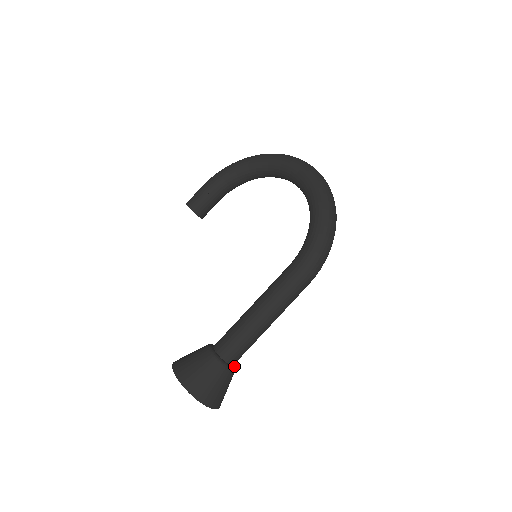
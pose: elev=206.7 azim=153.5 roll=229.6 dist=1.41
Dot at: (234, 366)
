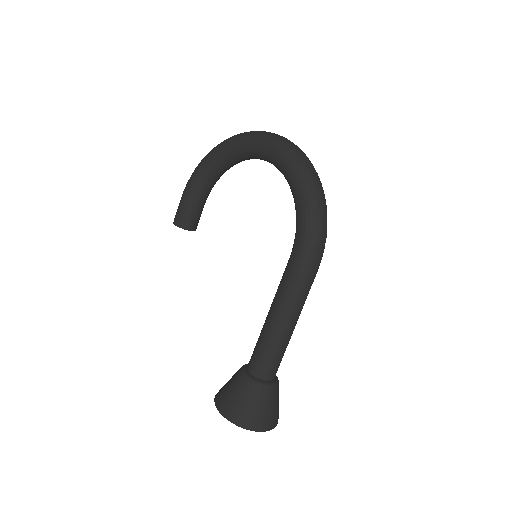
Dot at: (275, 379)
